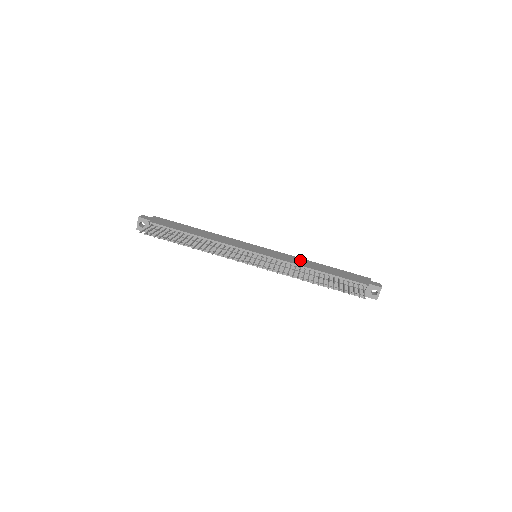
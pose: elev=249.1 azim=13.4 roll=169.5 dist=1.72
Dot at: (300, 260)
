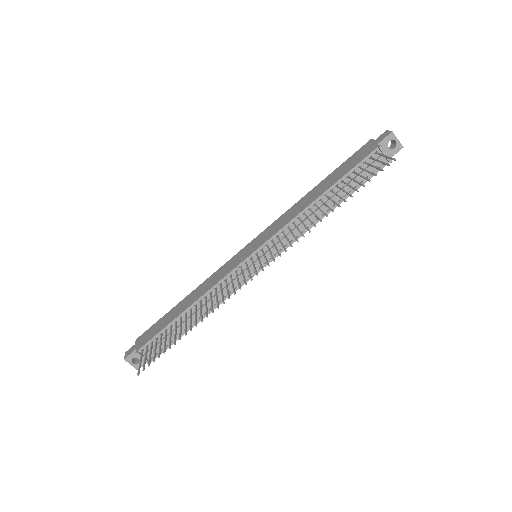
Dot at: (295, 208)
